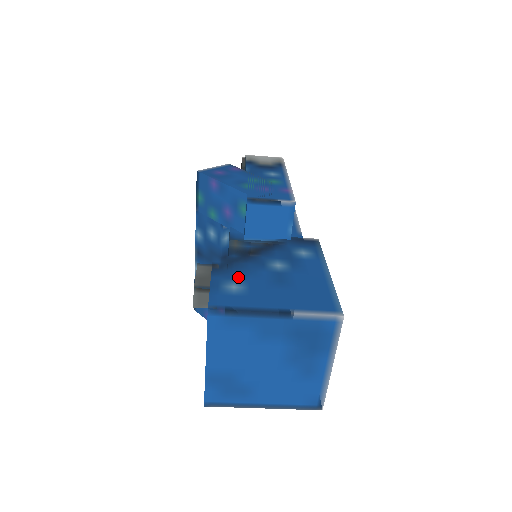
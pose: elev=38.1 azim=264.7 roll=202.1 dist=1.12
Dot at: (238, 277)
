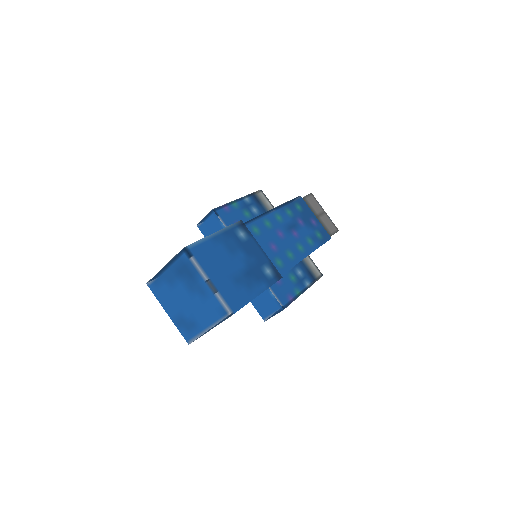
Dot at: occluded
